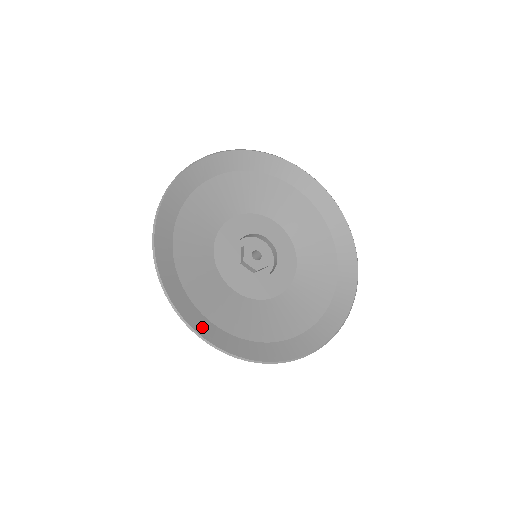
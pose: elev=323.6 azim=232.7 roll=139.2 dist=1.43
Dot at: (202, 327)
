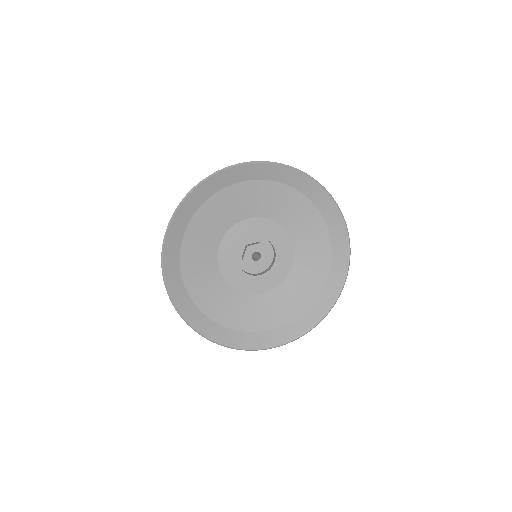
Dot at: (188, 312)
